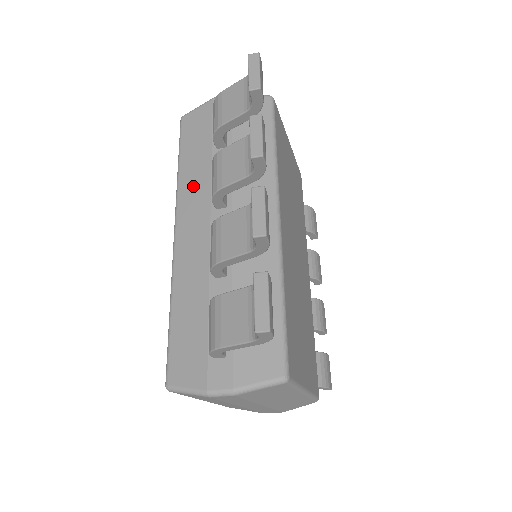
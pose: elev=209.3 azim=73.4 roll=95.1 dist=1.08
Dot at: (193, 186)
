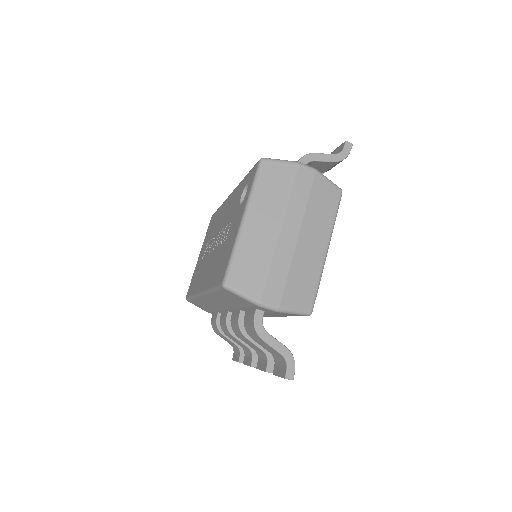
Dot at: occluded
